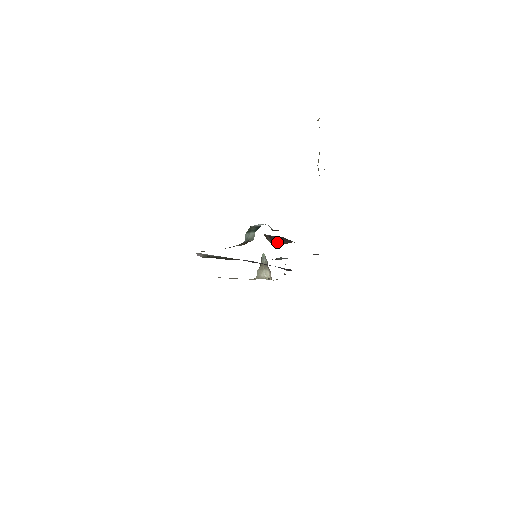
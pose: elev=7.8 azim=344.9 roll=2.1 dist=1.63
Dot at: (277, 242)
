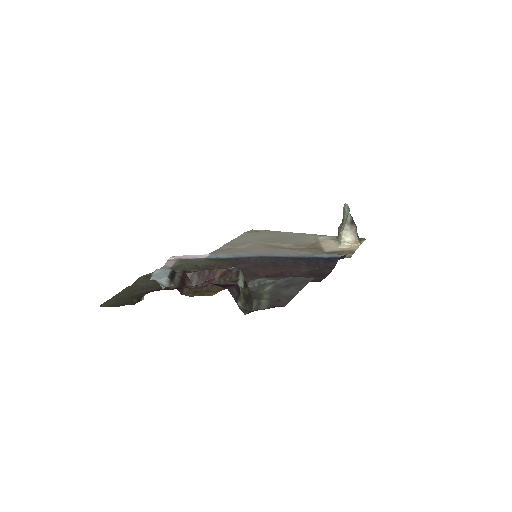
Dot at: (206, 285)
